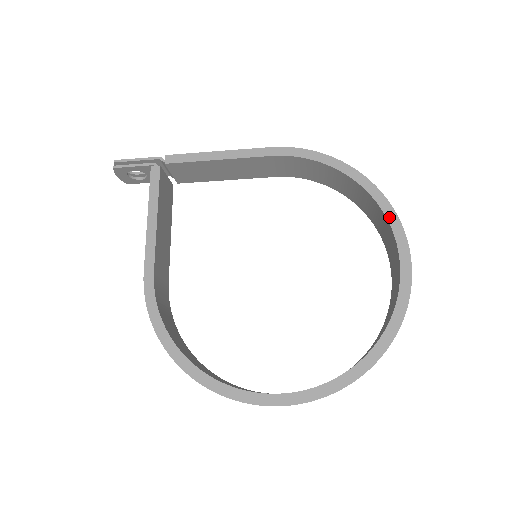
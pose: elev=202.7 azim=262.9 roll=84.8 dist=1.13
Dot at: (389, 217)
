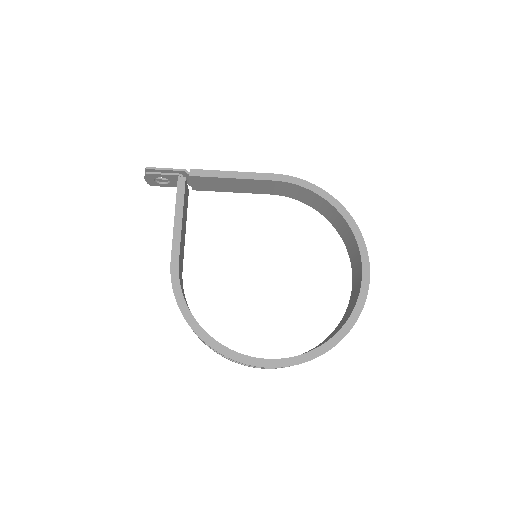
Dot at: (357, 237)
